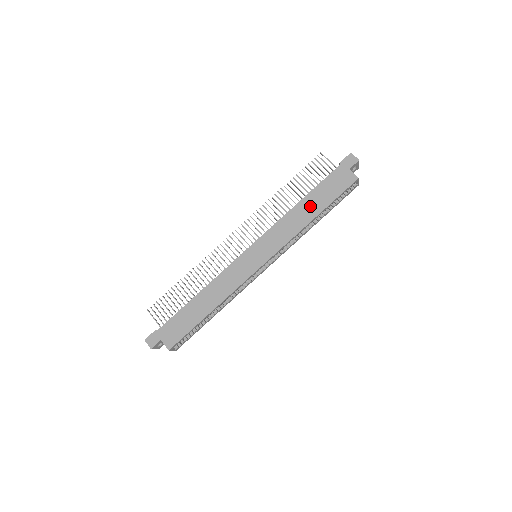
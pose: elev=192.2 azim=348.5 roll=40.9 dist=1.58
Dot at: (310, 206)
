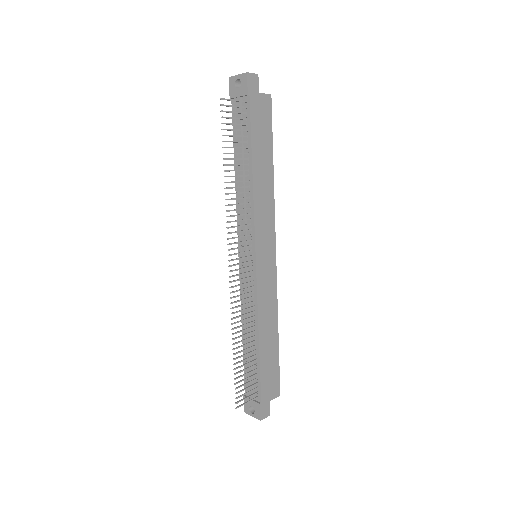
Dot at: (263, 165)
